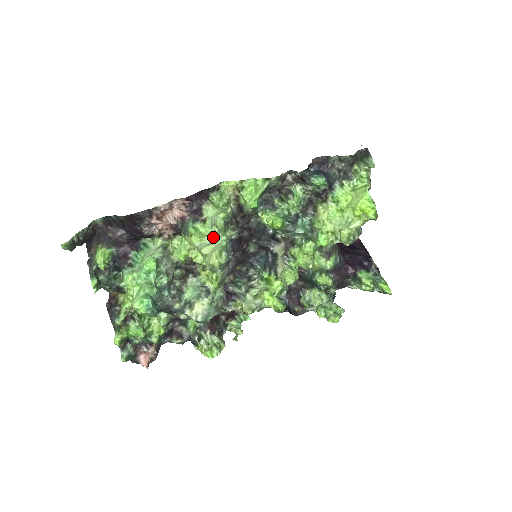
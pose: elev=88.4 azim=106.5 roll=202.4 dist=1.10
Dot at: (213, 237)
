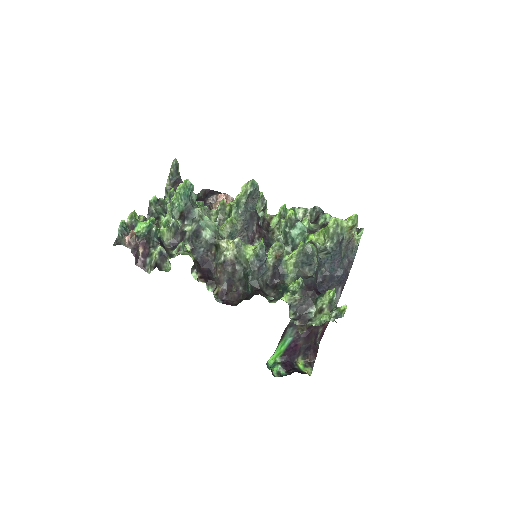
Dot at: occluded
